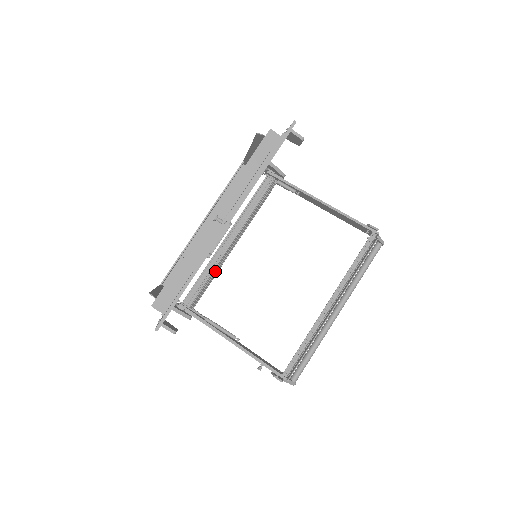
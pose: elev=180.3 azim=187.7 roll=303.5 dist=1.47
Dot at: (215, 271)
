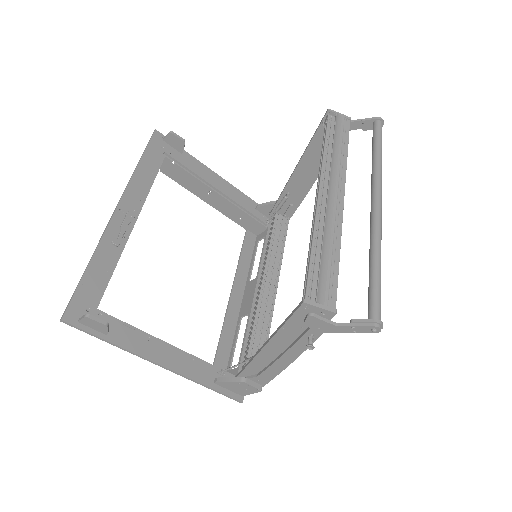
Dot at: (263, 322)
